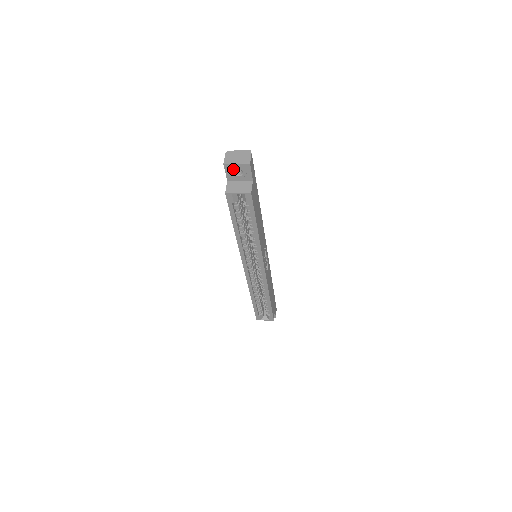
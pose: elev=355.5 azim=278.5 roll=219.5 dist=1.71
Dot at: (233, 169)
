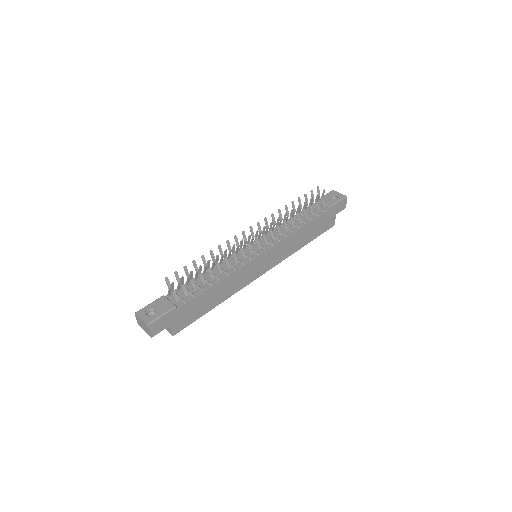
Dot at: occluded
